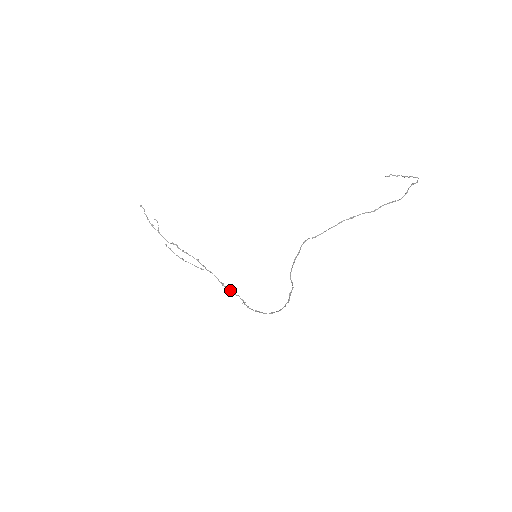
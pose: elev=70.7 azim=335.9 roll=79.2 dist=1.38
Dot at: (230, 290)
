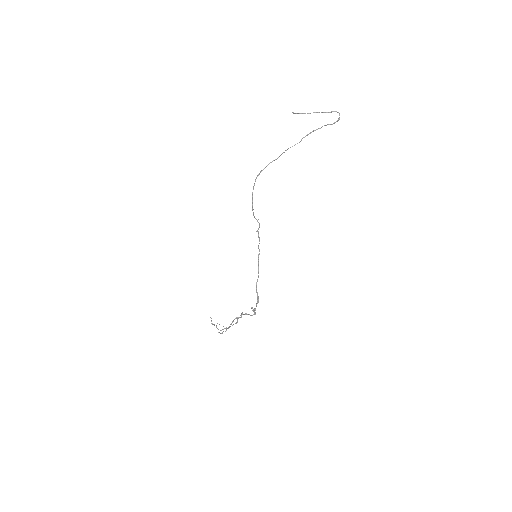
Dot at: occluded
